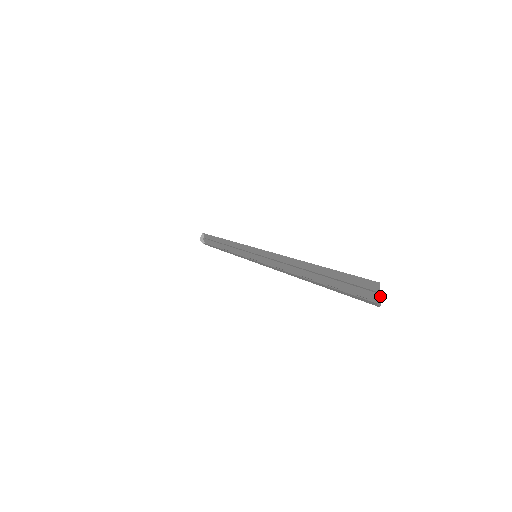
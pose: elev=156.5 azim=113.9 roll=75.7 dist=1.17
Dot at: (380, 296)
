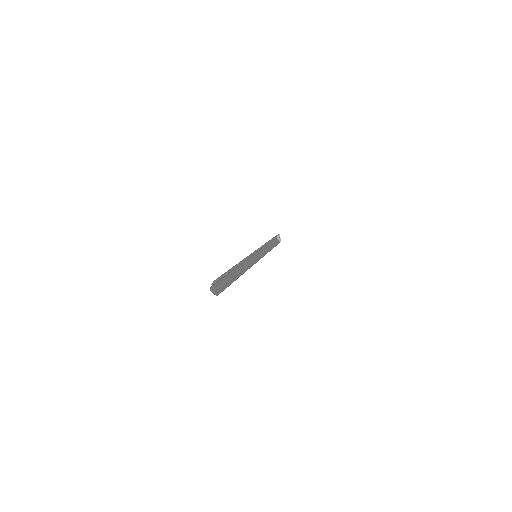
Dot at: occluded
